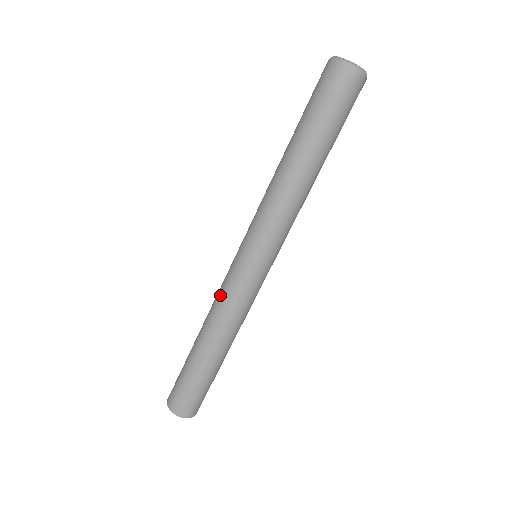
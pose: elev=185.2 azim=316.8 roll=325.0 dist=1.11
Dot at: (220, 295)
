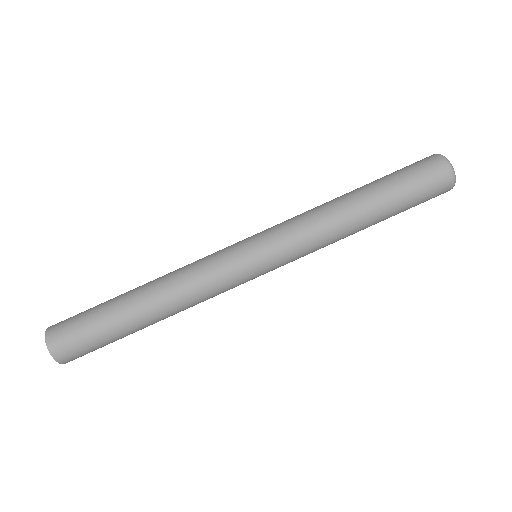
Dot at: (204, 279)
